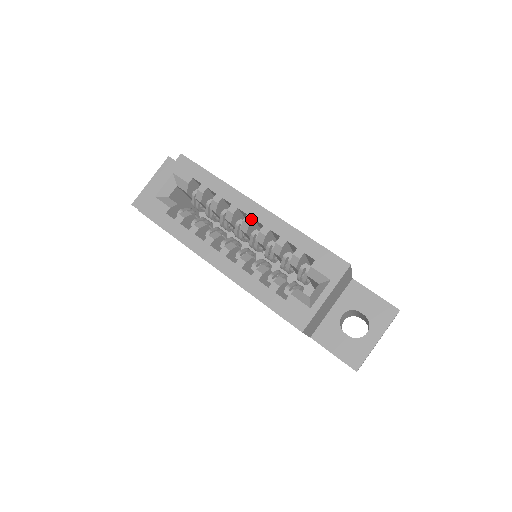
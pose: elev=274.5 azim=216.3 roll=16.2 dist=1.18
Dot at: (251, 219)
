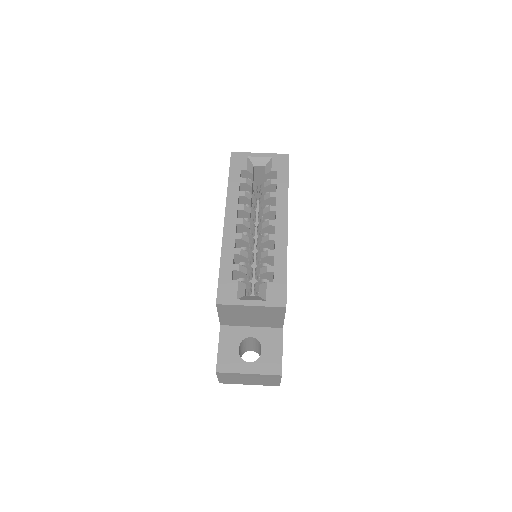
Dot at: (274, 224)
